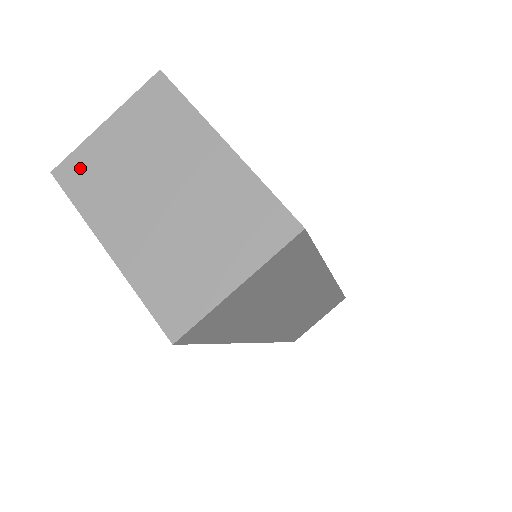
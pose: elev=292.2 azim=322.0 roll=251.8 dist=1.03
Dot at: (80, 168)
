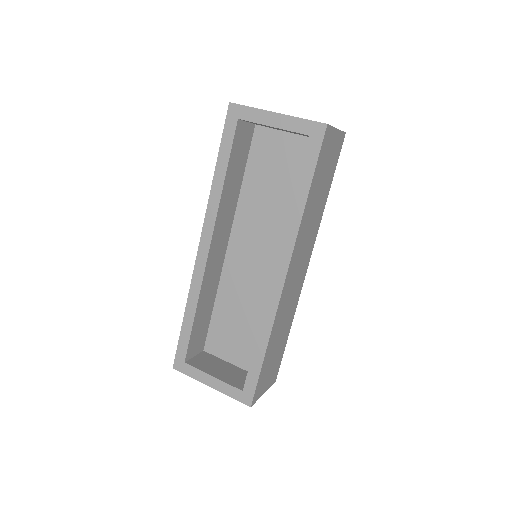
Dot at: occluded
